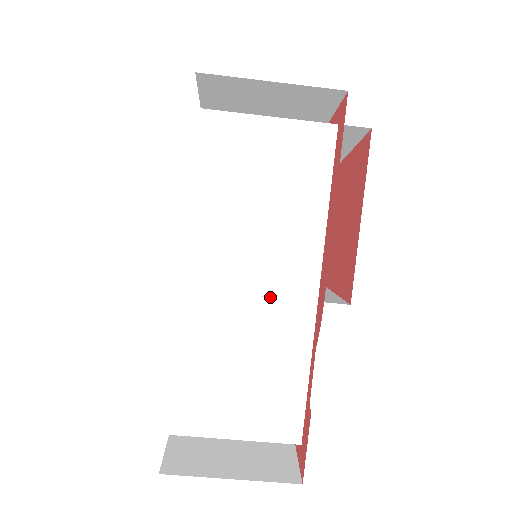
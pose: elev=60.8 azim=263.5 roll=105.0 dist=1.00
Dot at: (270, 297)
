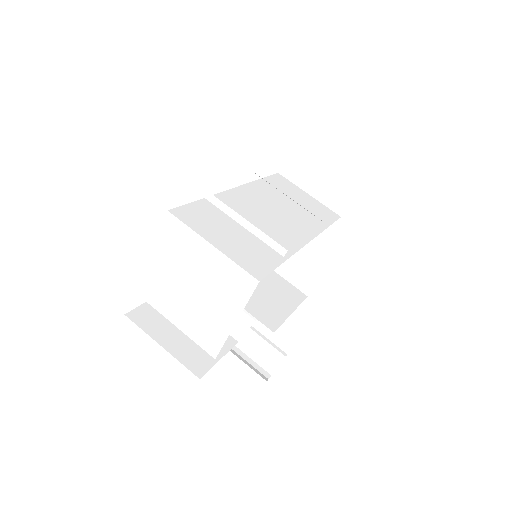
Dot at: (279, 225)
